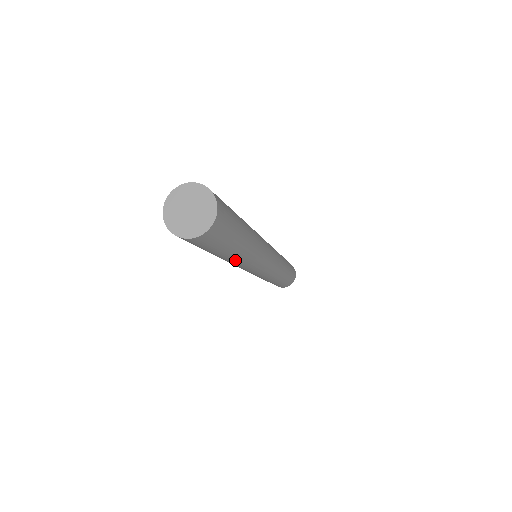
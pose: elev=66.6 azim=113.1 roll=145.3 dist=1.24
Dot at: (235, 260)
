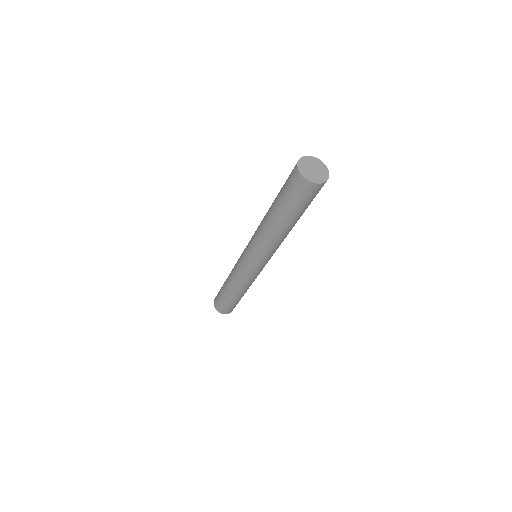
Dot at: (273, 229)
